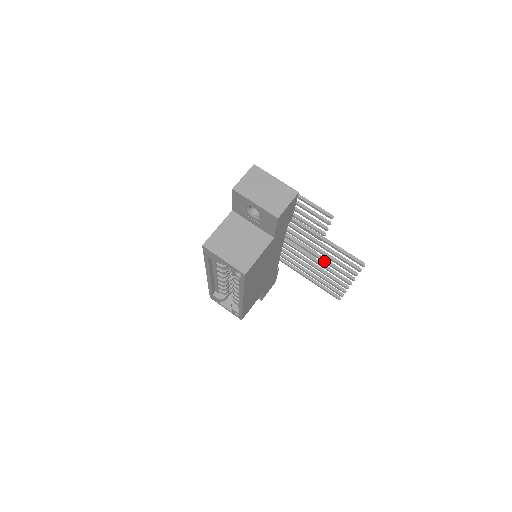
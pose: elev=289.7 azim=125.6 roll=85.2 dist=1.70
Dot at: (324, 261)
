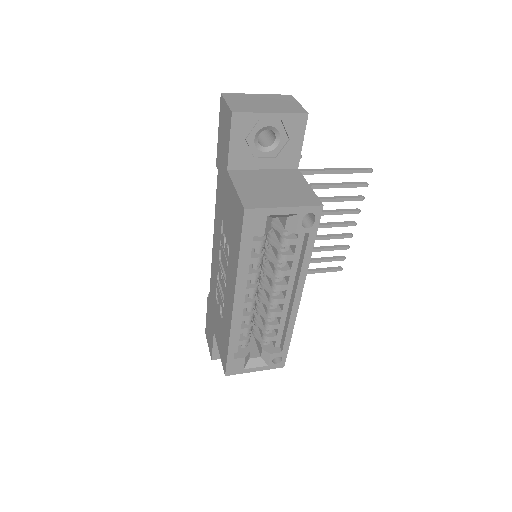
Dot at: occluded
